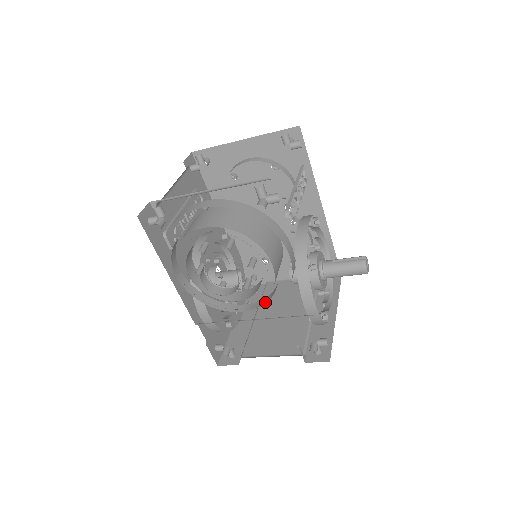
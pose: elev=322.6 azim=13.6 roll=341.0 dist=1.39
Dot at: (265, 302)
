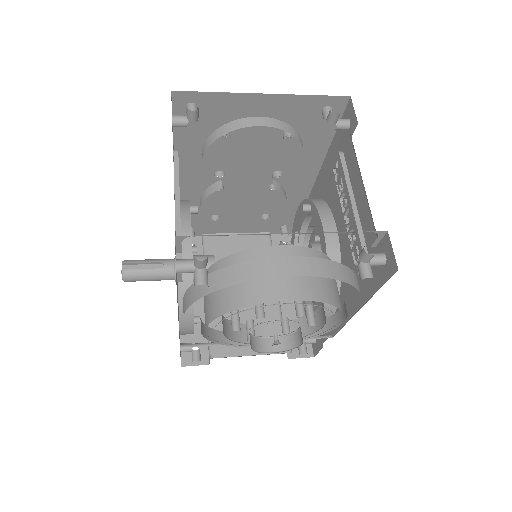
Dot at: occluded
